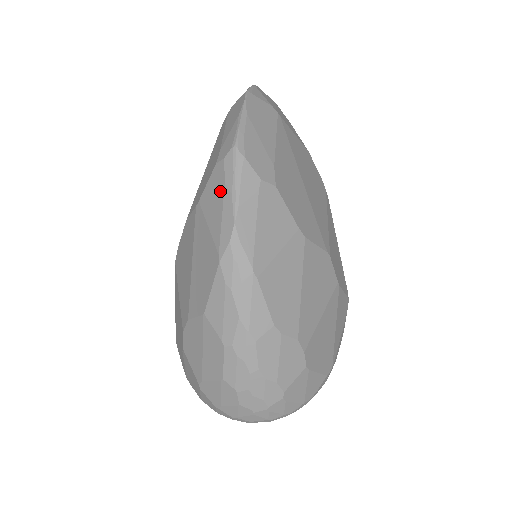
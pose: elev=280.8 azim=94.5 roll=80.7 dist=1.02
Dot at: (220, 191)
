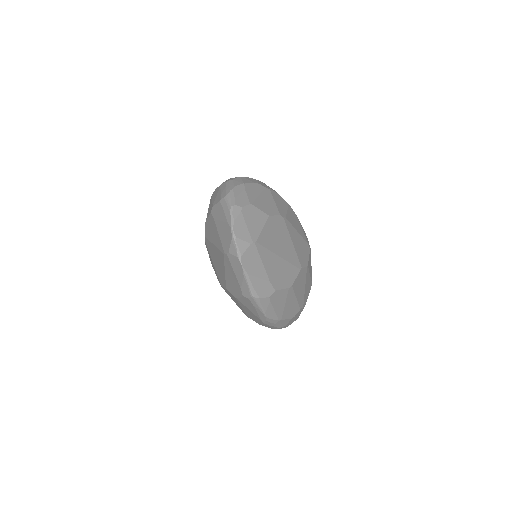
Dot at: (252, 306)
